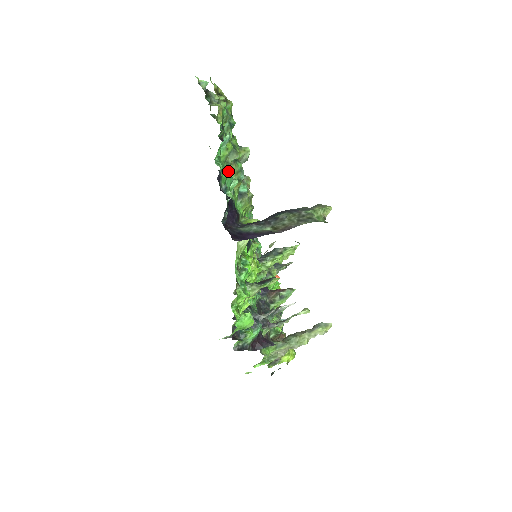
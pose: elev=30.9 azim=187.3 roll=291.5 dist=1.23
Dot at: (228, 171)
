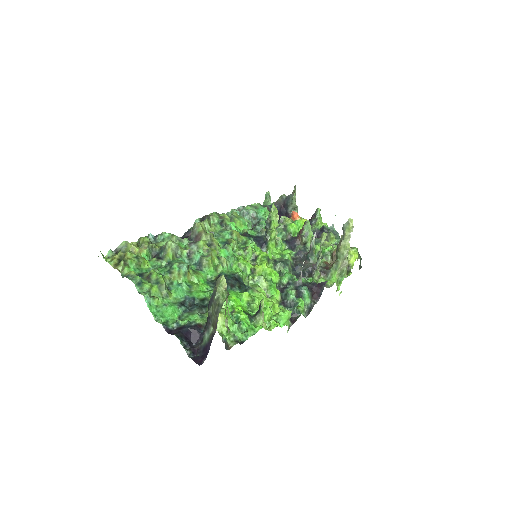
Dot at: (173, 288)
